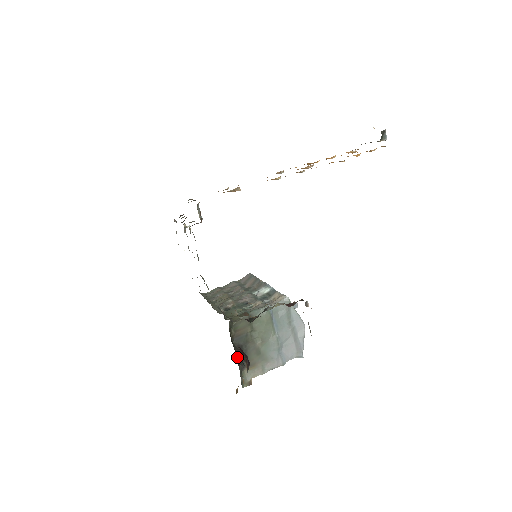
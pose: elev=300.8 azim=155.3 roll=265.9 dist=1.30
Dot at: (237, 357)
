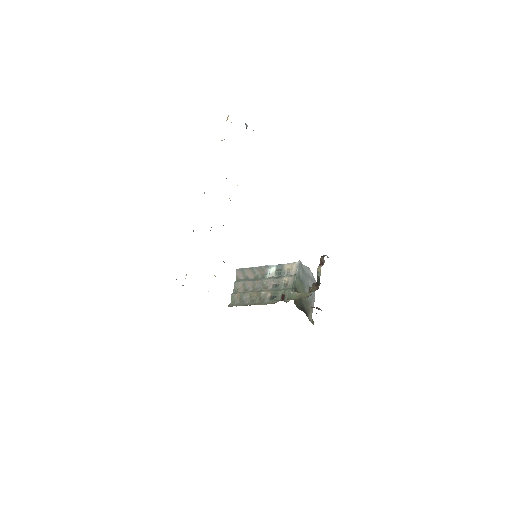
Dot at: occluded
